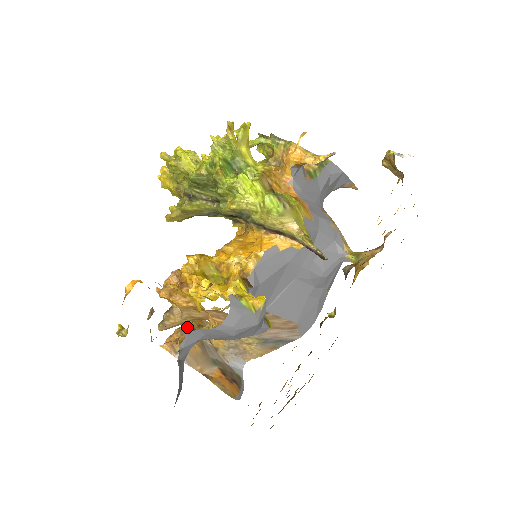
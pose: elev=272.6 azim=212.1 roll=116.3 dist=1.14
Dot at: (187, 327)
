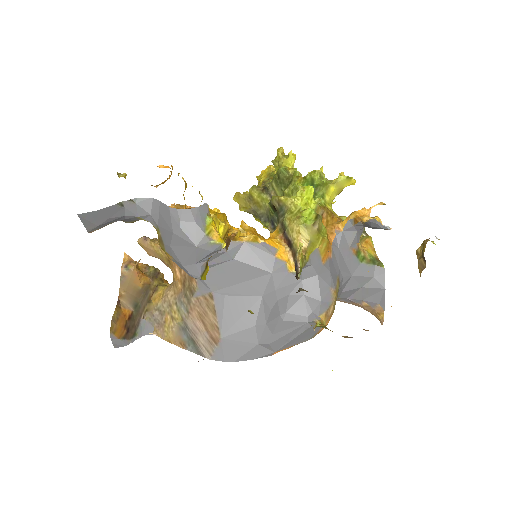
Dot at: (155, 270)
